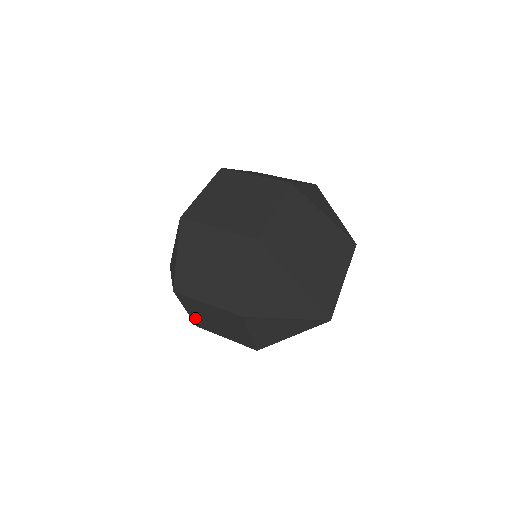
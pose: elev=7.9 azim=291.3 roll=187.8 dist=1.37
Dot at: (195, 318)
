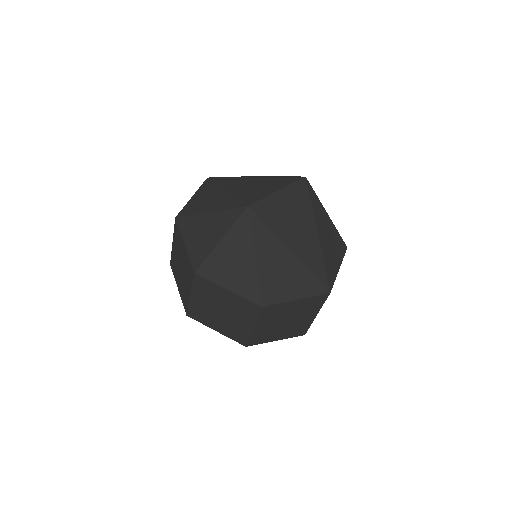
Dot at: (182, 295)
